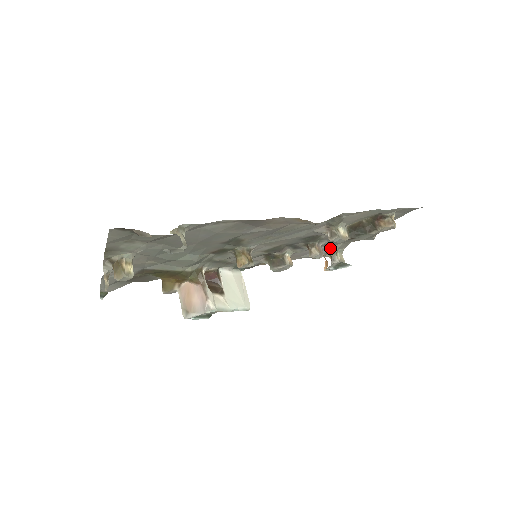
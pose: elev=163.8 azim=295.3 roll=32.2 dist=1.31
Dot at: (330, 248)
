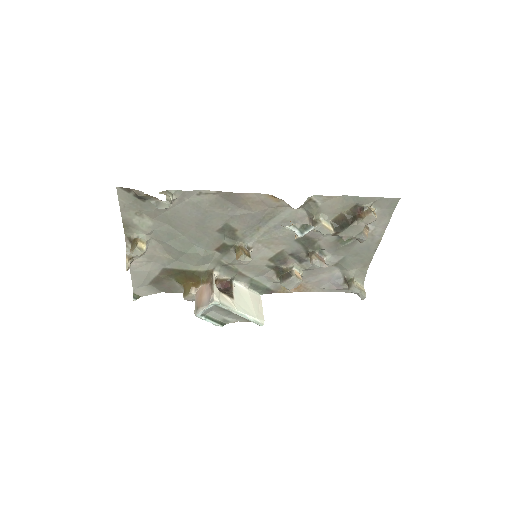
Dot at: (345, 275)
